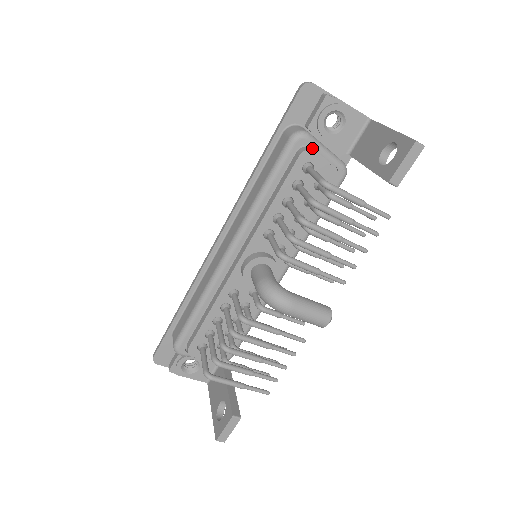
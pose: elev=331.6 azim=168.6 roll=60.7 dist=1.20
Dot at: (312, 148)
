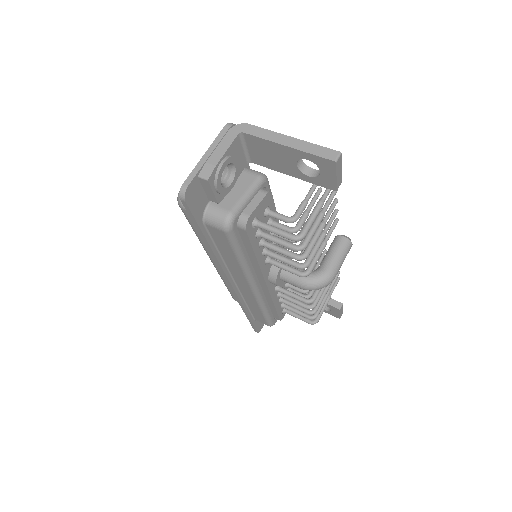
Dot at: (240, 210)
